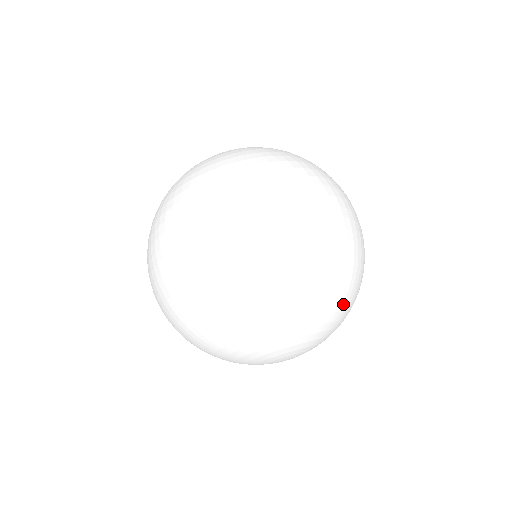
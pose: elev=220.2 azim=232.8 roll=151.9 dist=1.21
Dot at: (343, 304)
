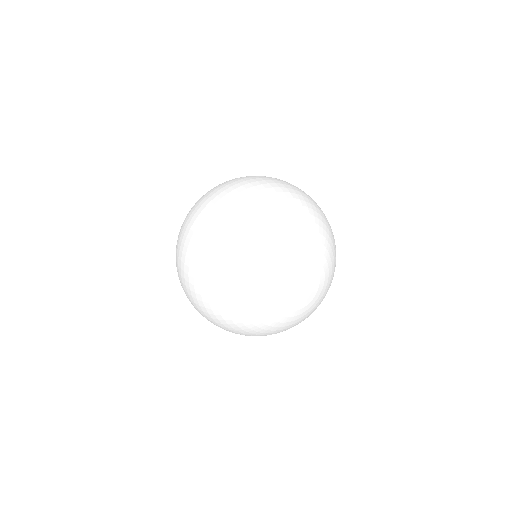
Dot at: (325, 234)
